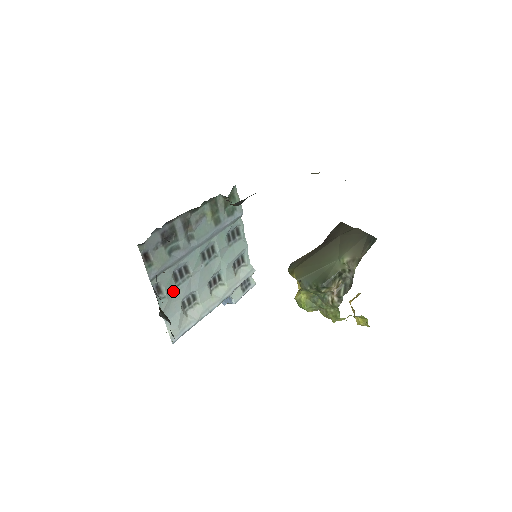
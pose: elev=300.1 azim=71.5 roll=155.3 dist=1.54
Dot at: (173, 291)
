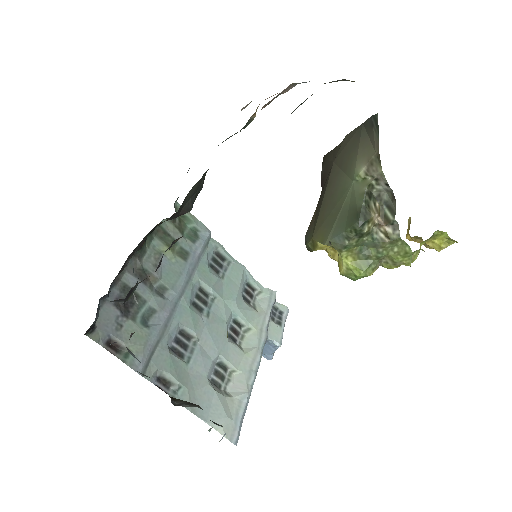
Dot at: (186, 373)
